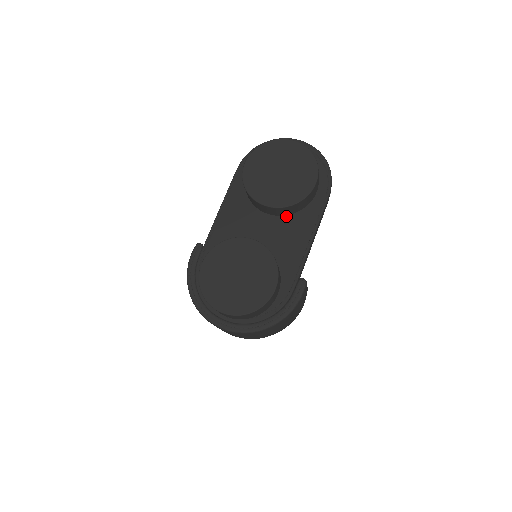
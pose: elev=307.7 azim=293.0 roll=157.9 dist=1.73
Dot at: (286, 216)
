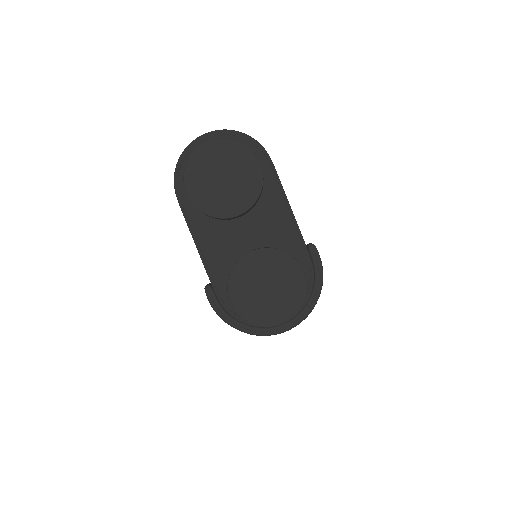
Dot at: (254, 207)
